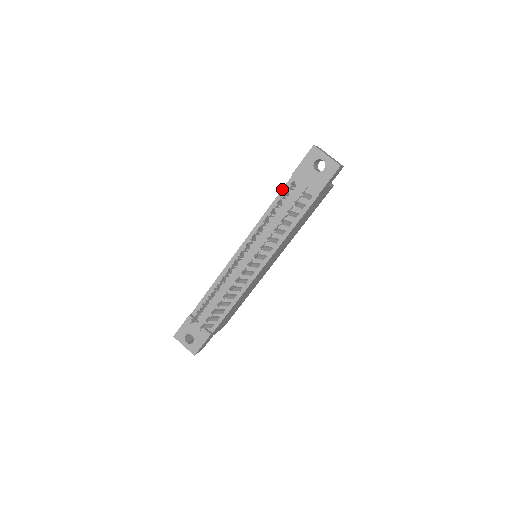
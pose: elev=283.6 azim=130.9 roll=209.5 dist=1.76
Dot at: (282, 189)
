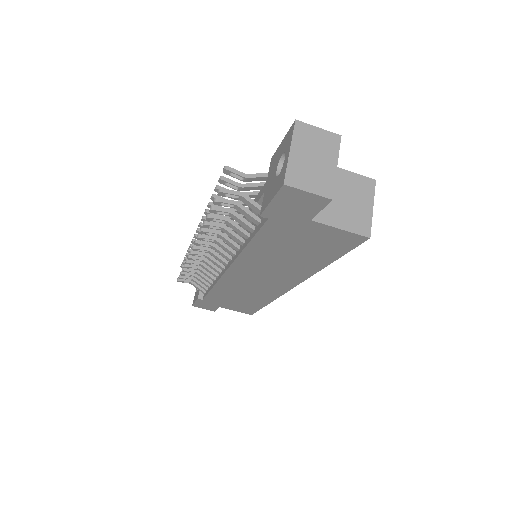
Dot at: occluded
